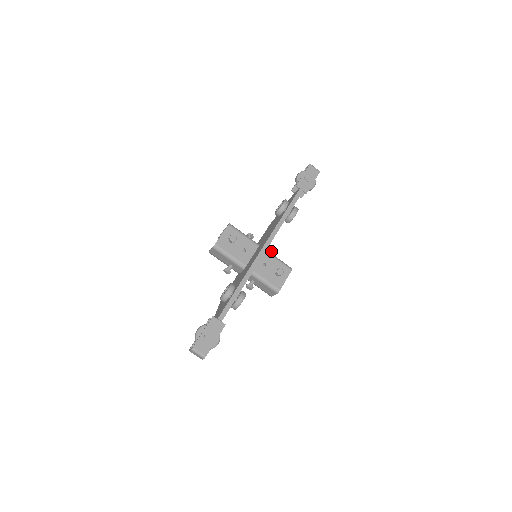
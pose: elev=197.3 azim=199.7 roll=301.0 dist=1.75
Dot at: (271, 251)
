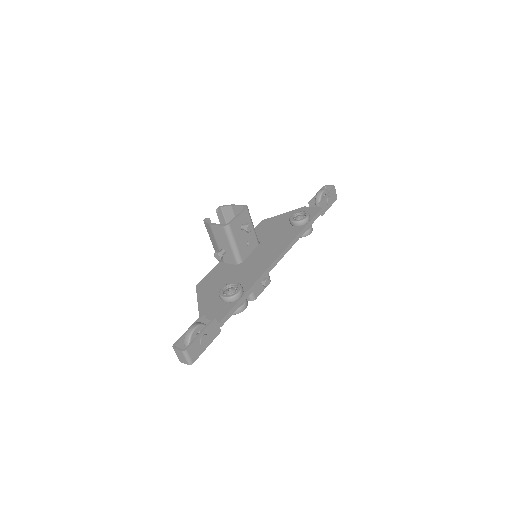
Dot at: occluded
